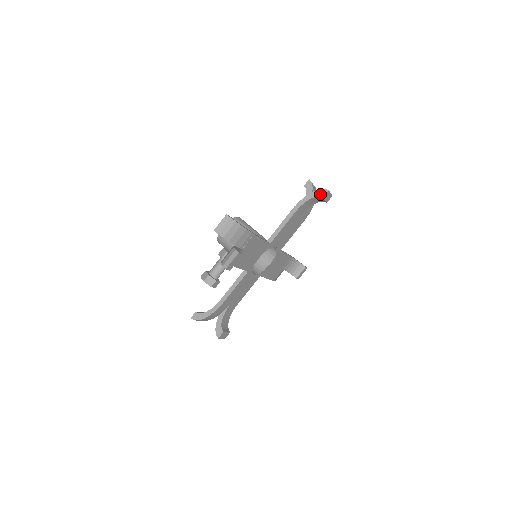
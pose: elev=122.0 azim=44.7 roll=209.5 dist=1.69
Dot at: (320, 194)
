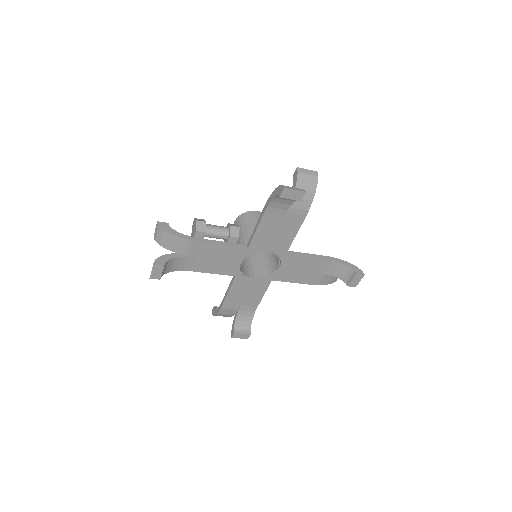
Dot at: (356, 270)
